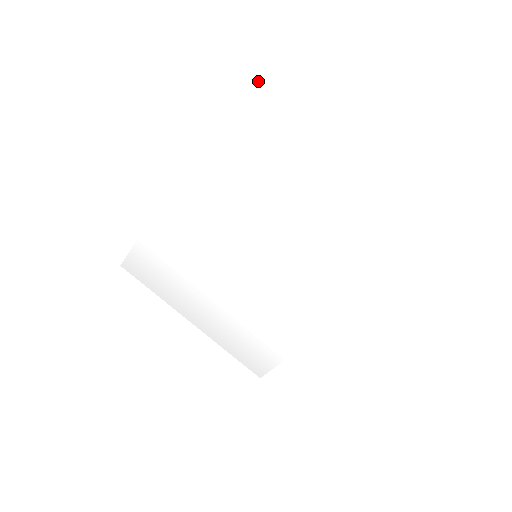
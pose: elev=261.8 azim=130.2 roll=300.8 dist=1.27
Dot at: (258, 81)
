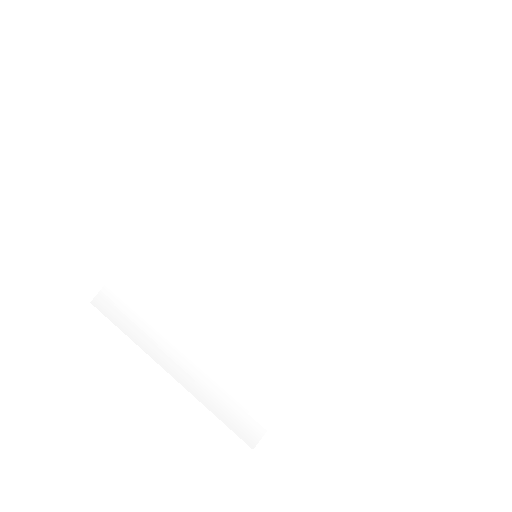
Dot at: (265, 104)
